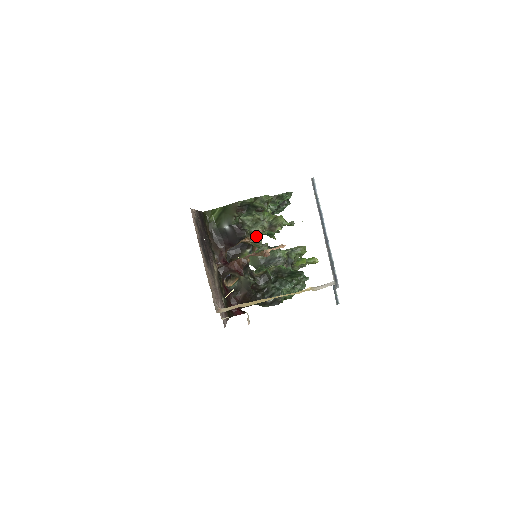
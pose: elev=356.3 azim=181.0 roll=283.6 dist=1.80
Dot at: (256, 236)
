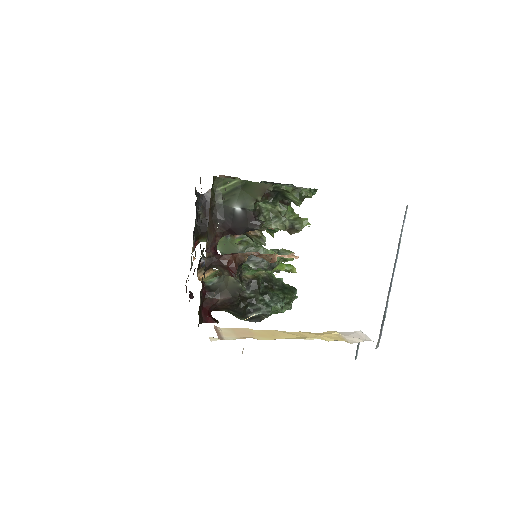
Dot at: occluded
